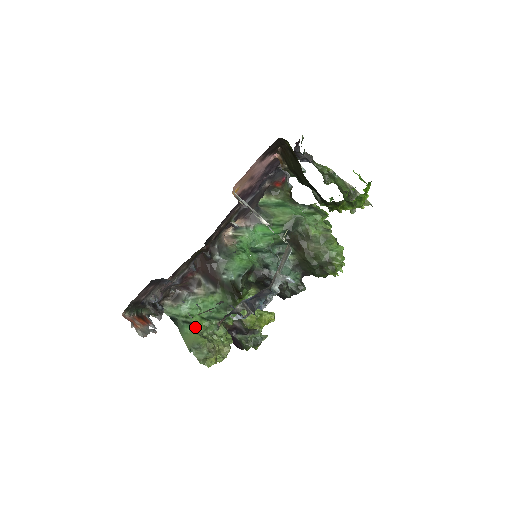
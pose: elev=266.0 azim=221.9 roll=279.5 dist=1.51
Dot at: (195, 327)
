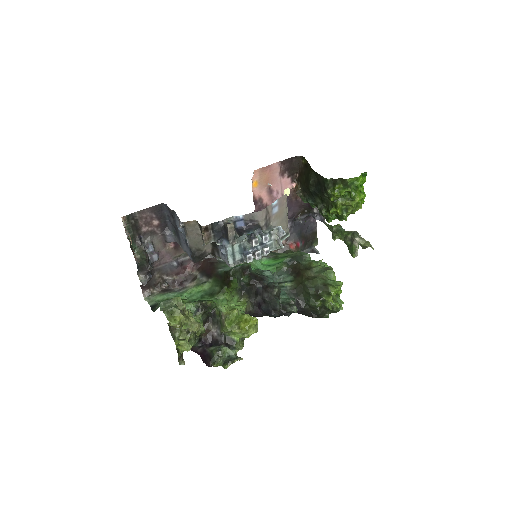
Dot at: occluded
